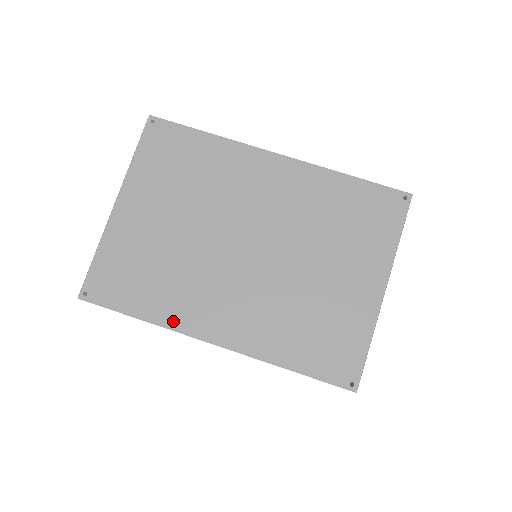
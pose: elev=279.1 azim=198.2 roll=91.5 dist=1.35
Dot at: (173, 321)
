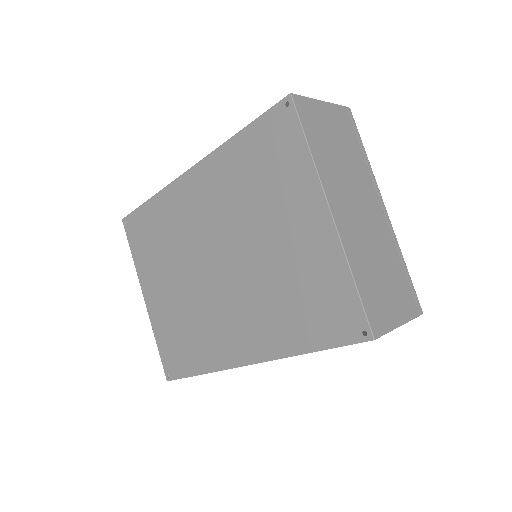
Dot at: (216, 363)
